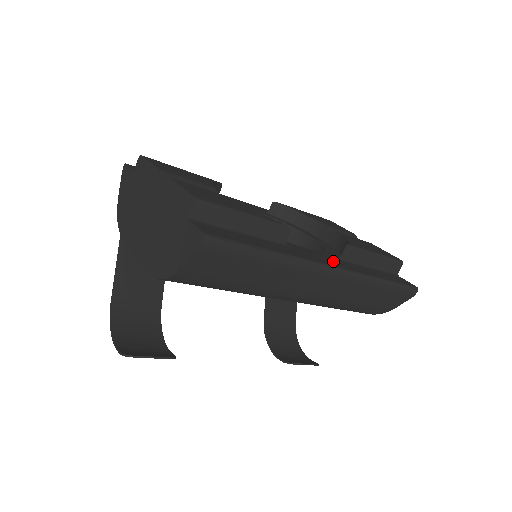
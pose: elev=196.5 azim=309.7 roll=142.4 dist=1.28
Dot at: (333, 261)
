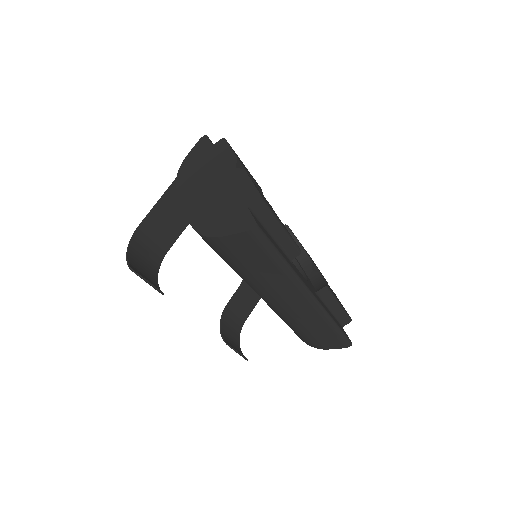
Dot at: occluded
